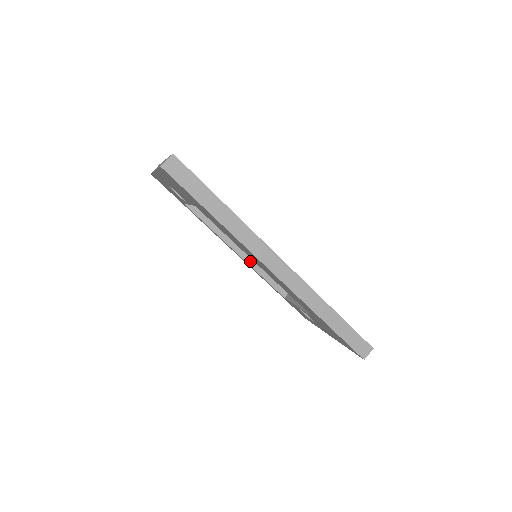
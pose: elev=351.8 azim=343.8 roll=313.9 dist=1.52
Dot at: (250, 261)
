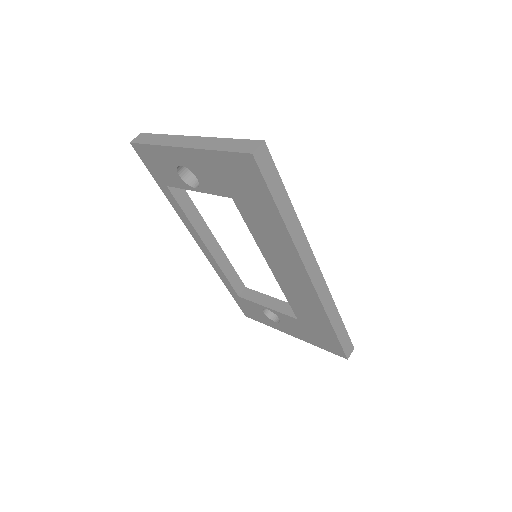
Dot at: (217, 257)
